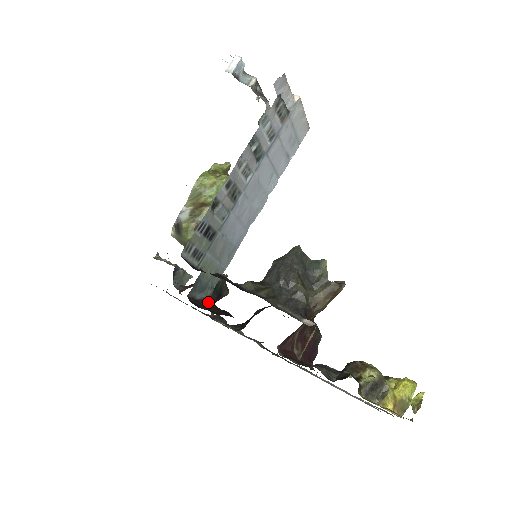
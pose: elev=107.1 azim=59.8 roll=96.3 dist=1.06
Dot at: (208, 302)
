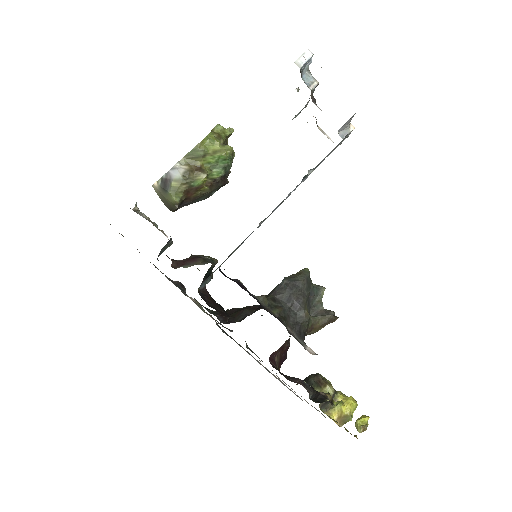
Dot at: (208, 294)
